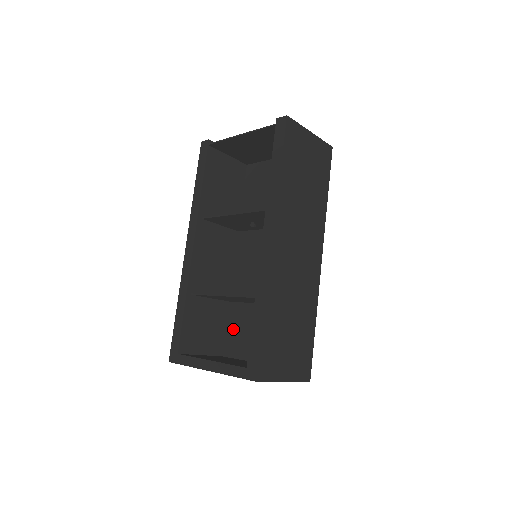
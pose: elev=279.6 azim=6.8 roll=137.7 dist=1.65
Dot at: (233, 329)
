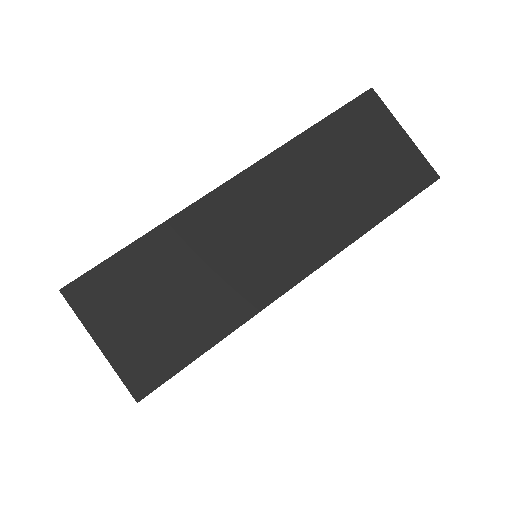
Dot at: occluded
